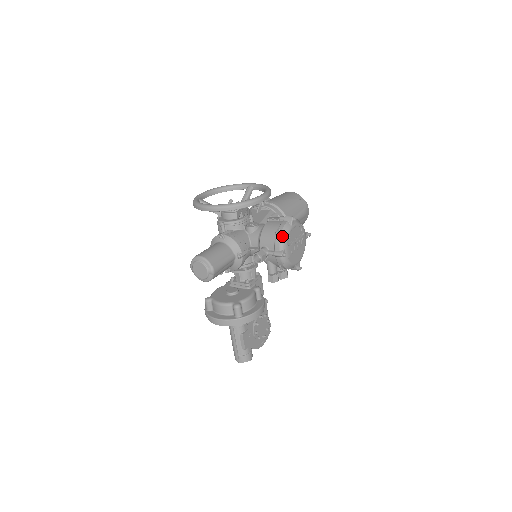
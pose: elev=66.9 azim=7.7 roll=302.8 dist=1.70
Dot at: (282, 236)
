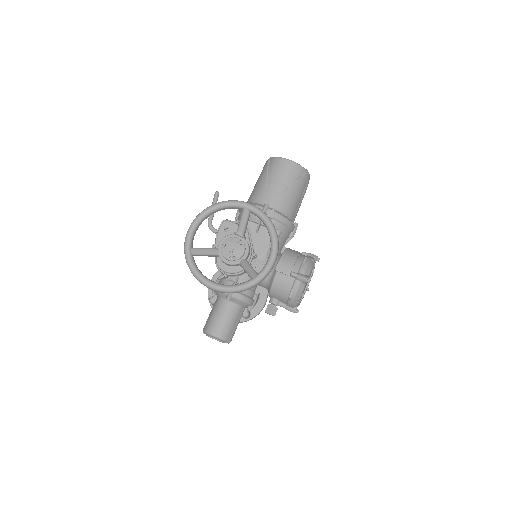
Dot at: (296, 299)
